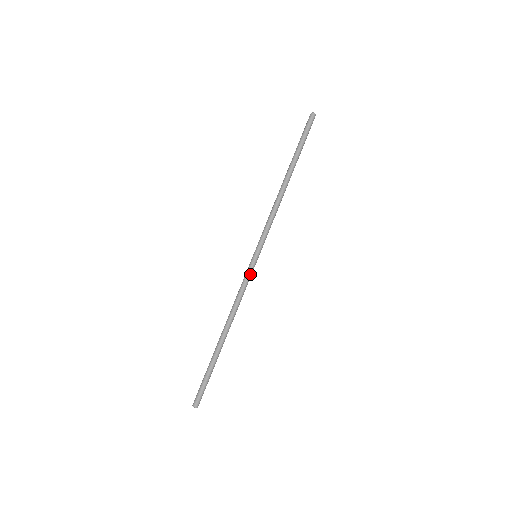
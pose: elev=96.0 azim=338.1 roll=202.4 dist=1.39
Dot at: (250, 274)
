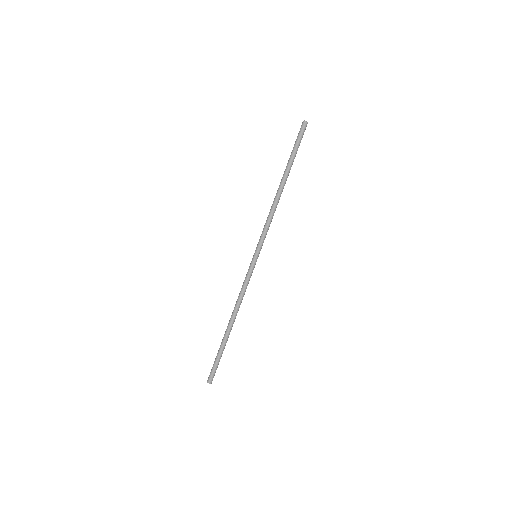
Dot at: (250, 272)
